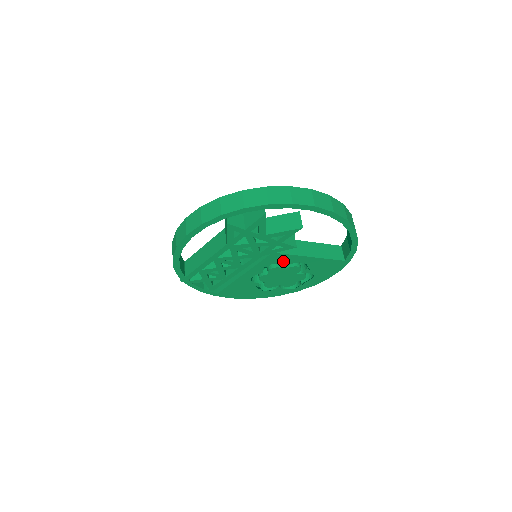
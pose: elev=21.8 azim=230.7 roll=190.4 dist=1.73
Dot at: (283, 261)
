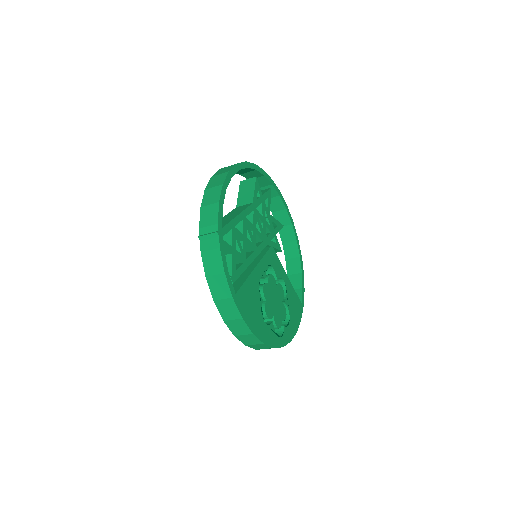
Dot at: (276, 268)
